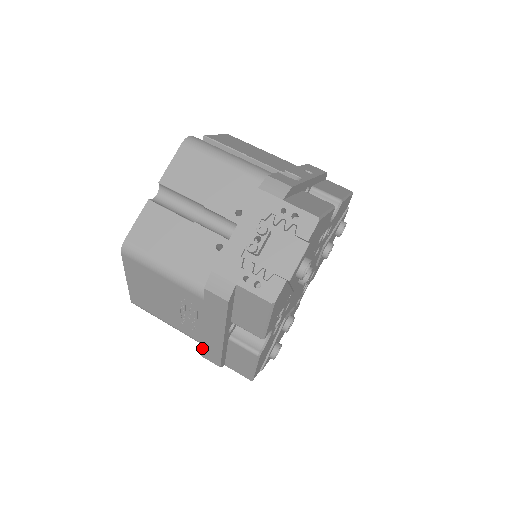
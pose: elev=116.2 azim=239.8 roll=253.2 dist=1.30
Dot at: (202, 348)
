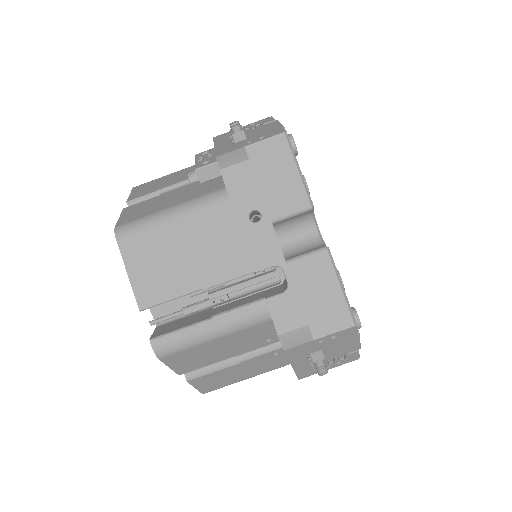
Dot at: occluded
